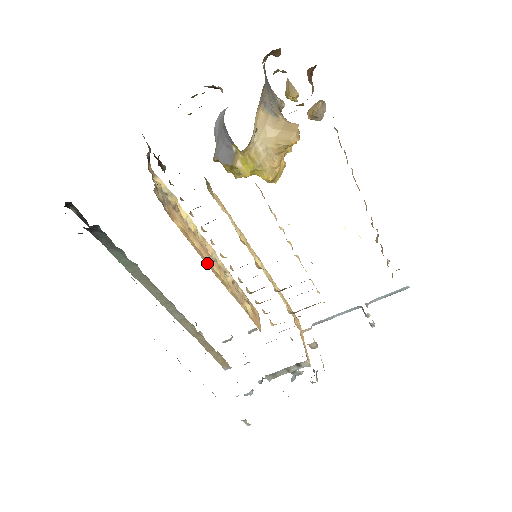
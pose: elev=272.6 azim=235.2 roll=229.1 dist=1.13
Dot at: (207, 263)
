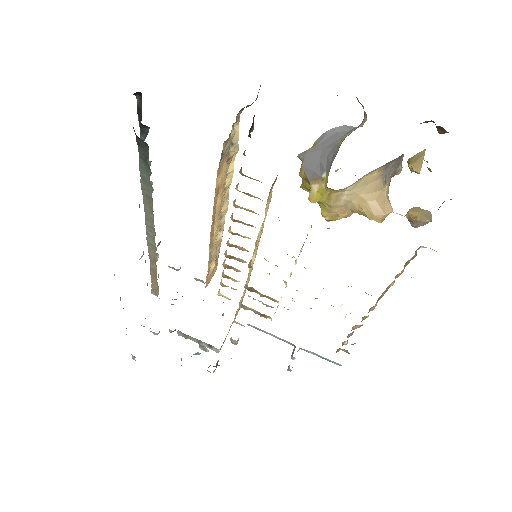
Dot at: (213, 222)
